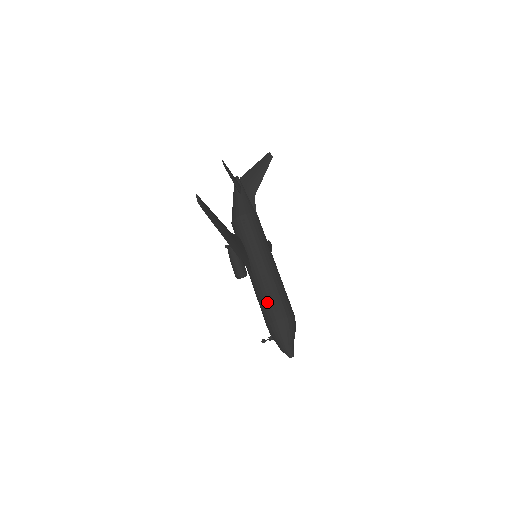
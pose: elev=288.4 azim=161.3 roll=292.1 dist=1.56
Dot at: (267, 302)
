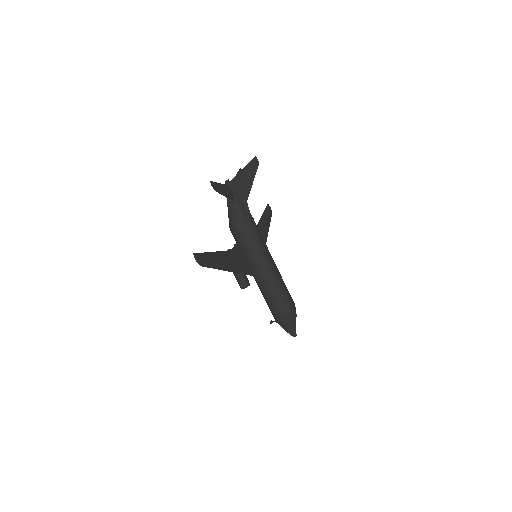
Dot at: (270, 301)
